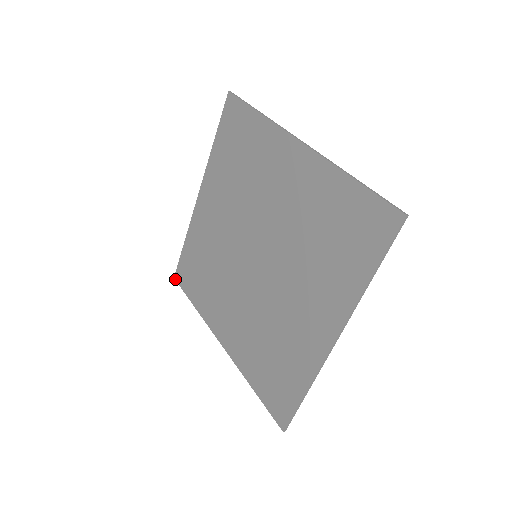
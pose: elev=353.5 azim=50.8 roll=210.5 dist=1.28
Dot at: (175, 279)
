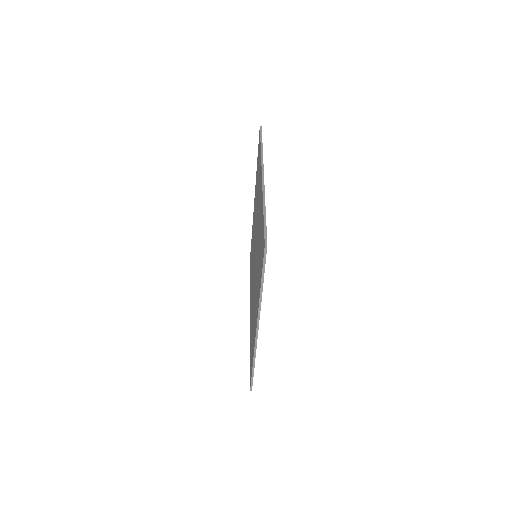
Dot at: (250, 388)
